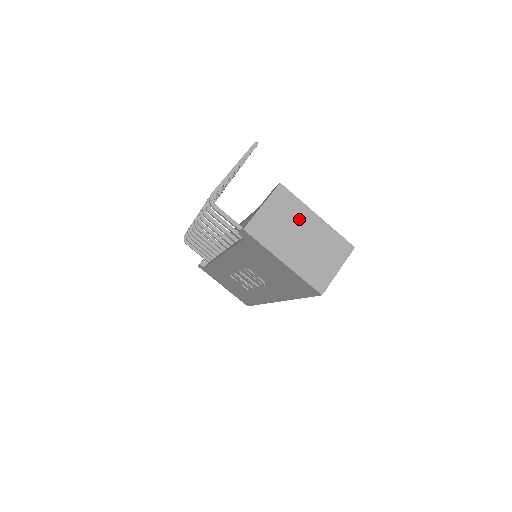
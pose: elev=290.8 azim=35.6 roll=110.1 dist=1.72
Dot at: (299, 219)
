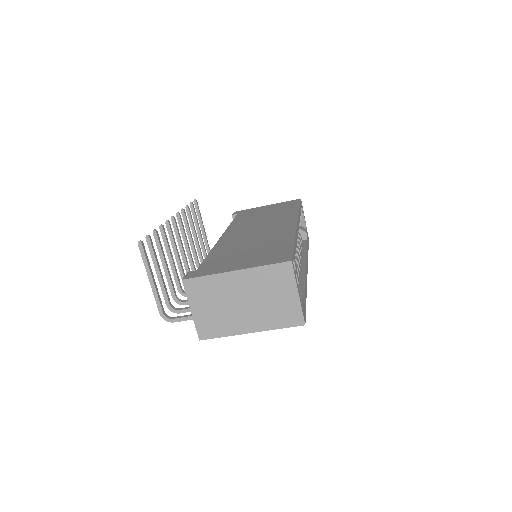
Dot at: (225, 290)
